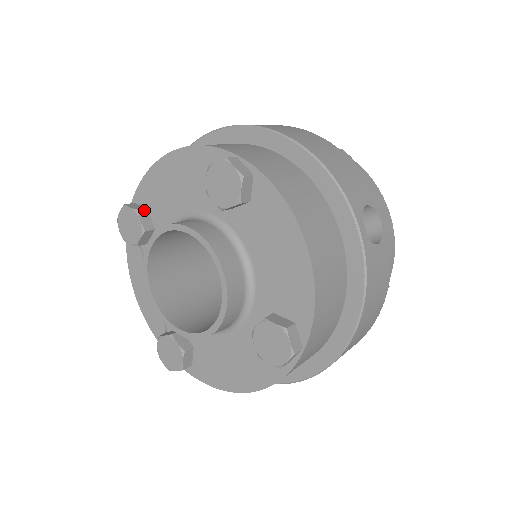
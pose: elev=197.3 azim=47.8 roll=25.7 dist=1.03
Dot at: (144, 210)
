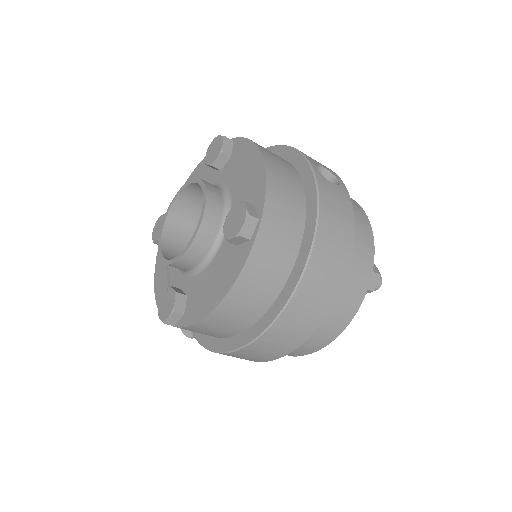
Dot at: occluded
